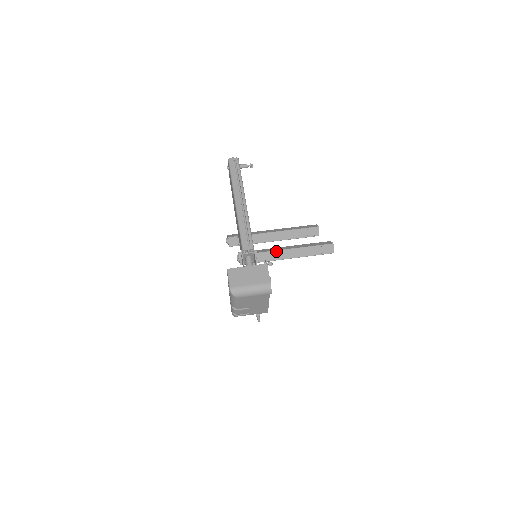
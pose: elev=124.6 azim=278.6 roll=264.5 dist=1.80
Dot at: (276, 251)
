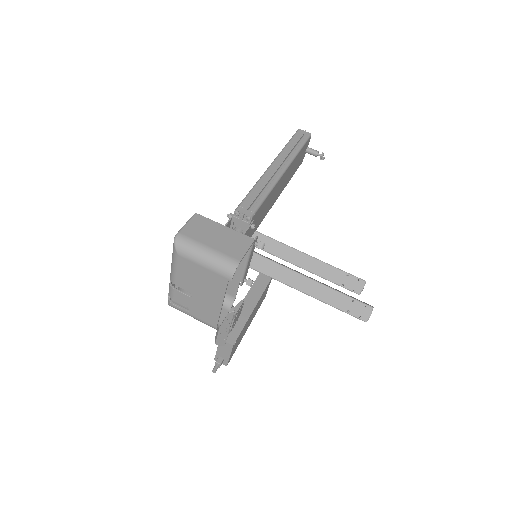
Dot at: (287, 268)
